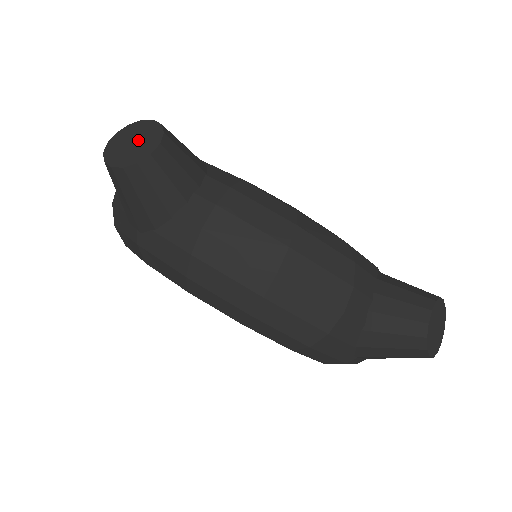
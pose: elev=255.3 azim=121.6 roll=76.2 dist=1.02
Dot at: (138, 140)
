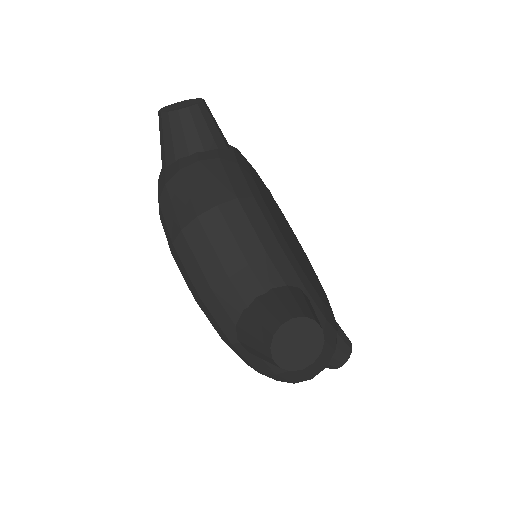
Dot at: (184, 104)
